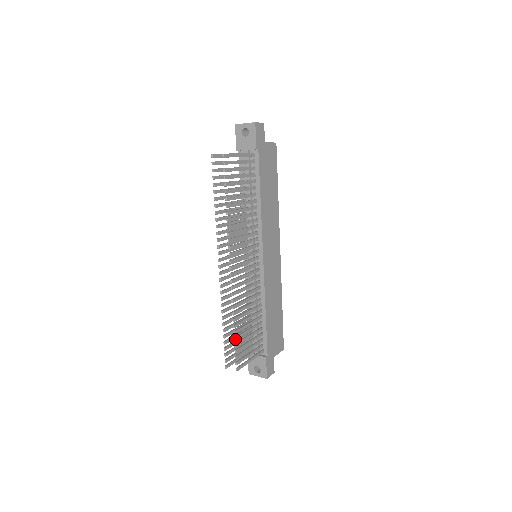
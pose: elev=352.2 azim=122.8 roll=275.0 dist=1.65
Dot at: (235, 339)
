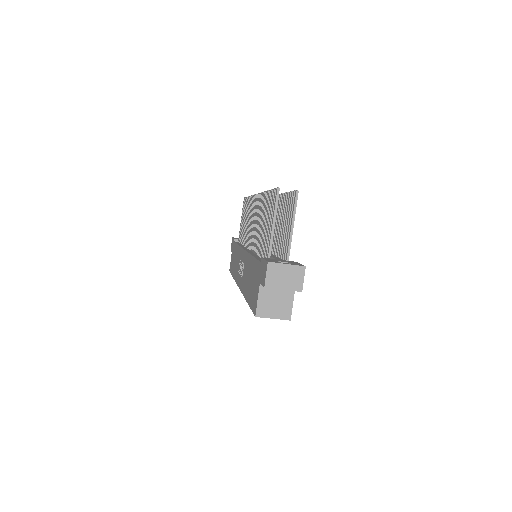
Dot at: occluded
